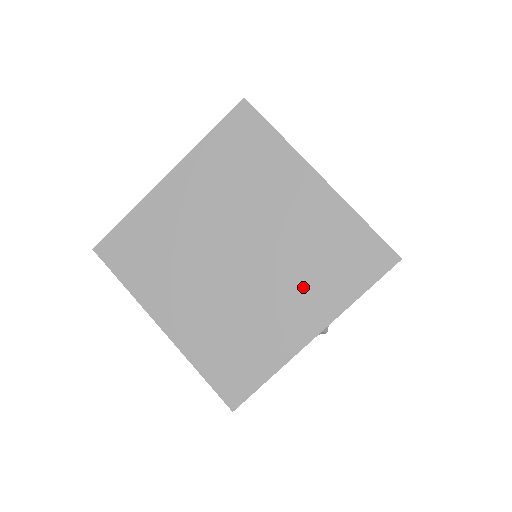
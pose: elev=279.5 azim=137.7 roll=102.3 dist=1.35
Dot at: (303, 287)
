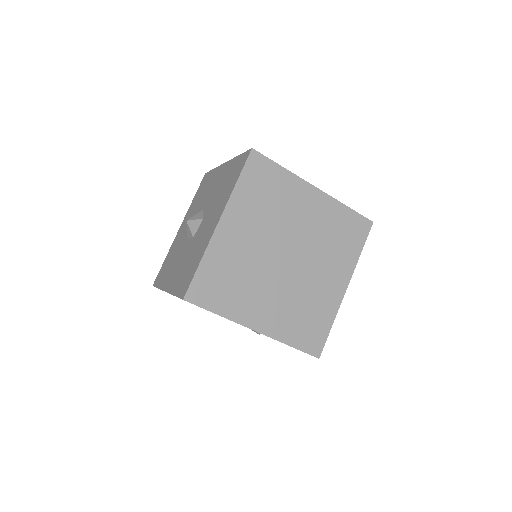
Dot at: (331, 262)
